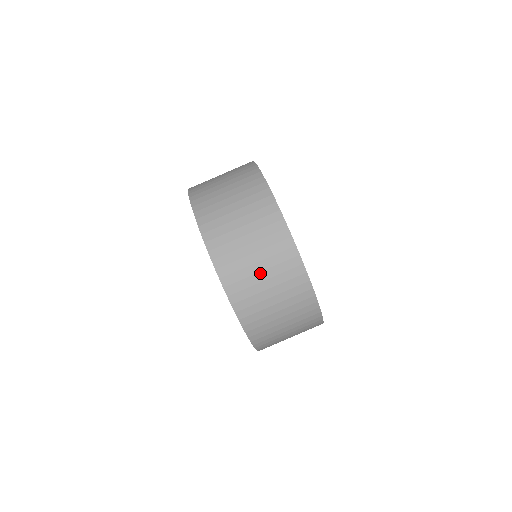
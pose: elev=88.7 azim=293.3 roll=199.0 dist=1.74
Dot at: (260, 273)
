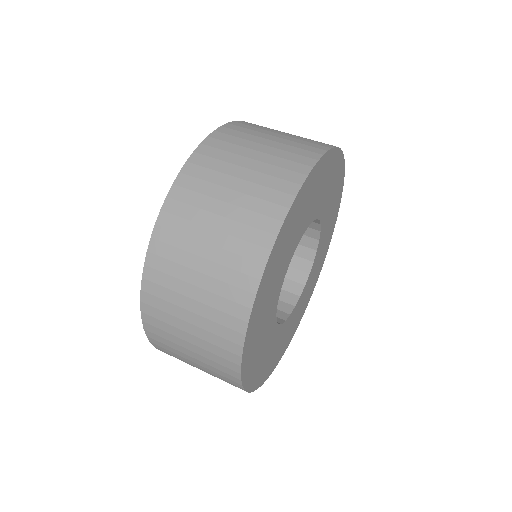
Dot at: (210, 230)
